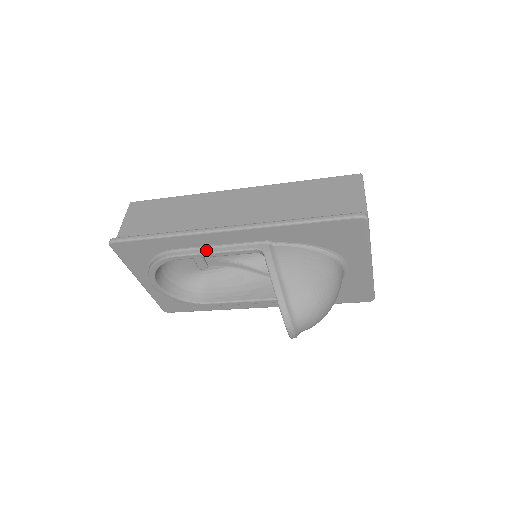
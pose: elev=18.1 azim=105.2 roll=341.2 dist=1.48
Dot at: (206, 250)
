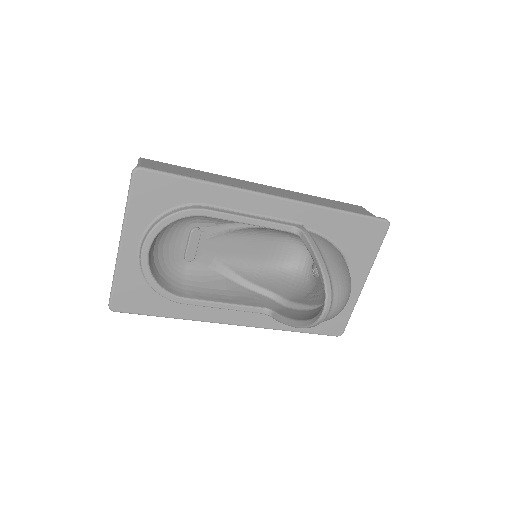
Dot at: (241, 214)
